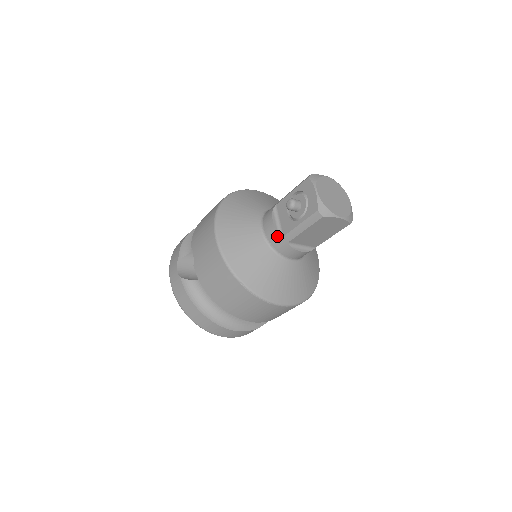
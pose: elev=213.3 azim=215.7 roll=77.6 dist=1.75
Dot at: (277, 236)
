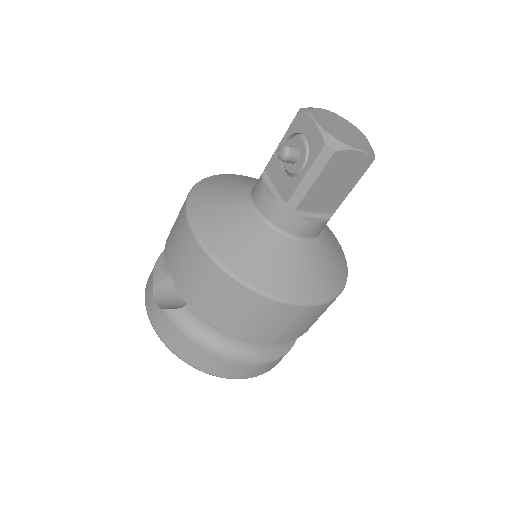
Dot at: (277, 207)
